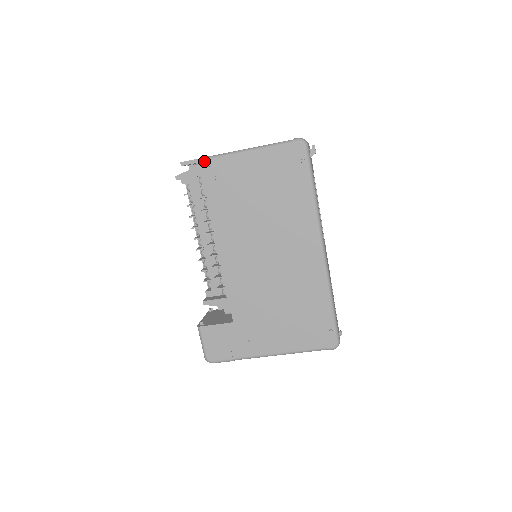
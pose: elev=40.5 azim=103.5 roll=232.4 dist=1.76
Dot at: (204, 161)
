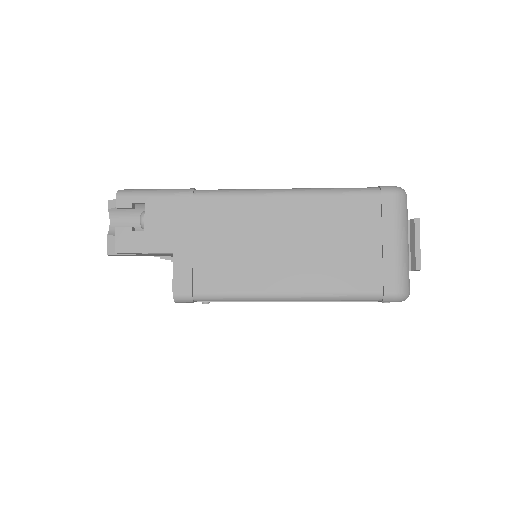
Dot at: (185, 302)
